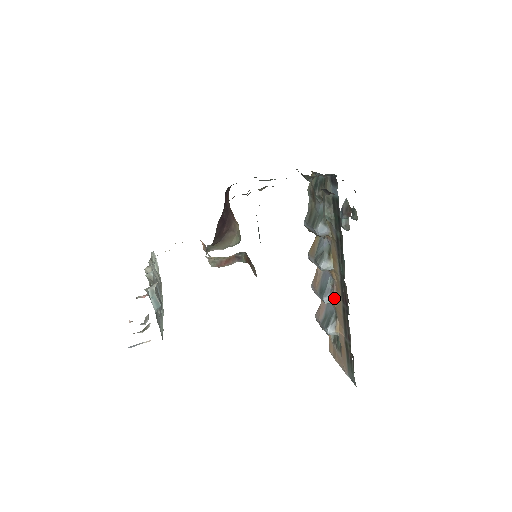
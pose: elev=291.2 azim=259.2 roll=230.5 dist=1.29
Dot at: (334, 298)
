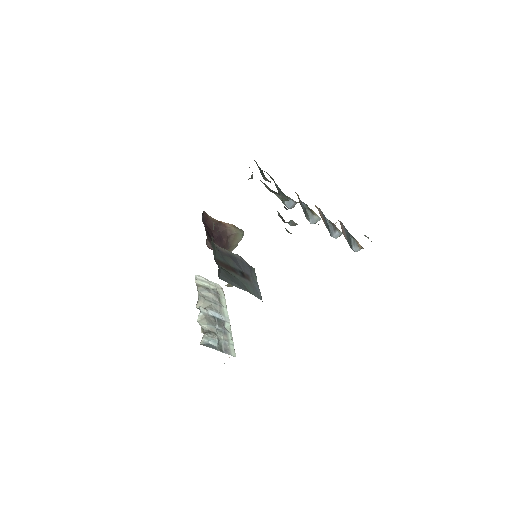
Dot at: (340, 232)
